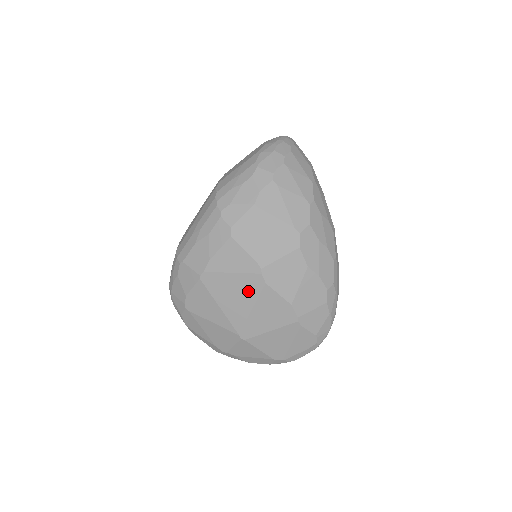
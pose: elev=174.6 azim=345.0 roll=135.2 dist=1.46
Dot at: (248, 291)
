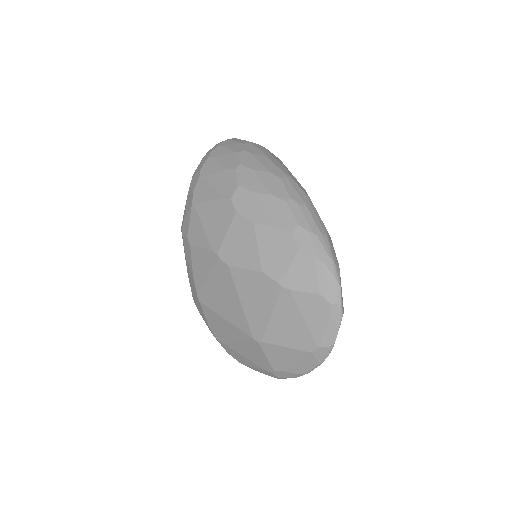
Dot at: (226, 285)
